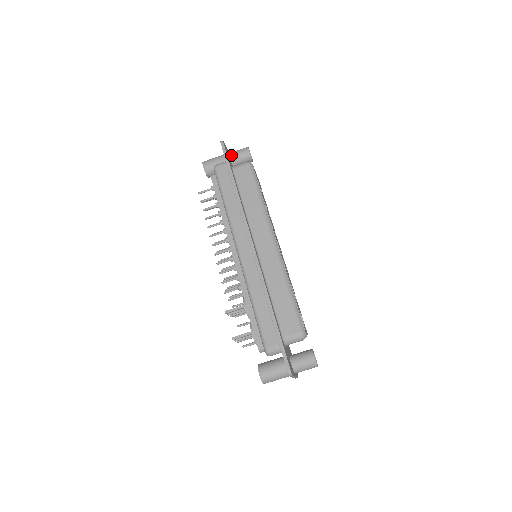
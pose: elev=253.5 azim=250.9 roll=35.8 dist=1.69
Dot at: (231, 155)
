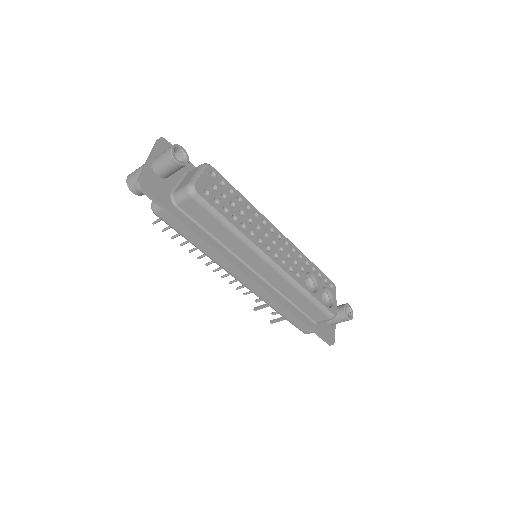
Dot at: (157, 173)
